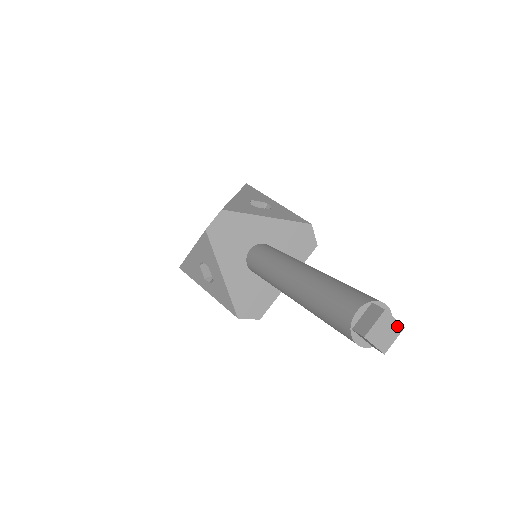
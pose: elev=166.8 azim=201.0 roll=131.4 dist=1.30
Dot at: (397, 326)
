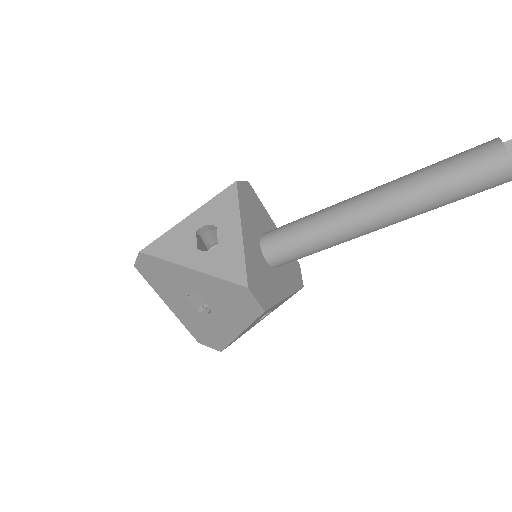
Dot at: out of frame
